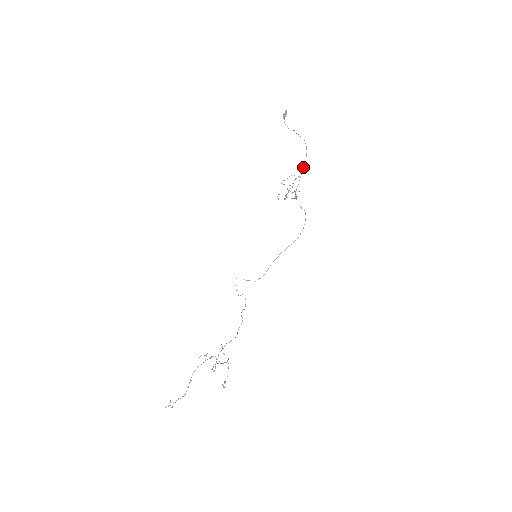
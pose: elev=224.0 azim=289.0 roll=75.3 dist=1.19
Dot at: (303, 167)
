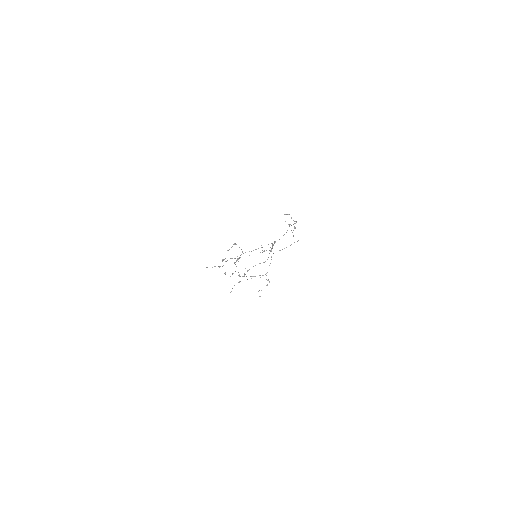
Dot at: (272, 245)
